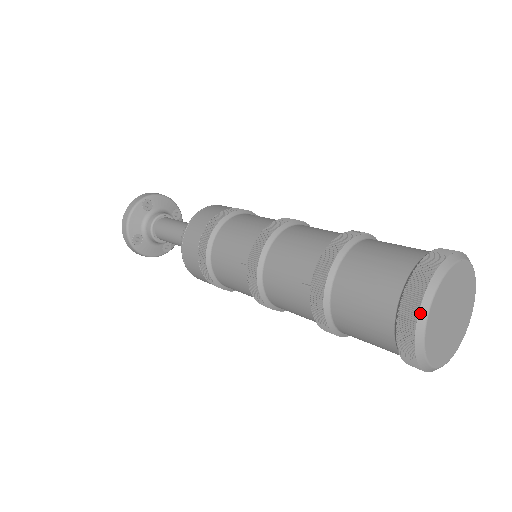
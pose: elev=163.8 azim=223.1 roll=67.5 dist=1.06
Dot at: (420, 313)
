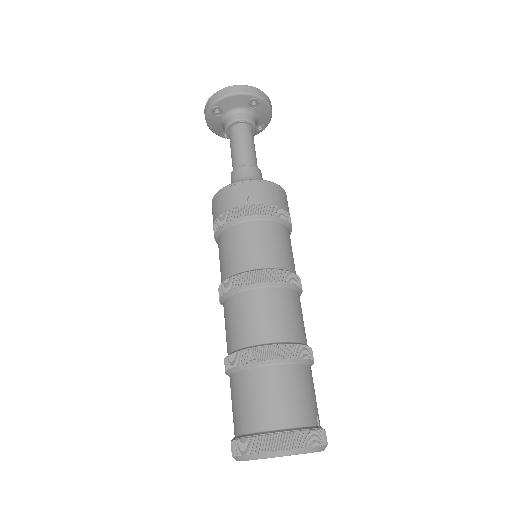
Dot at: occluded
